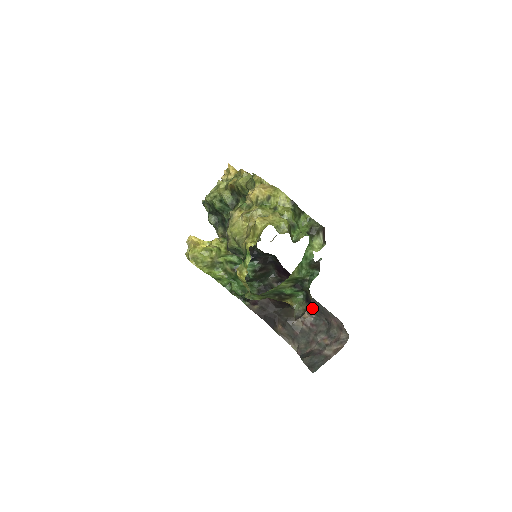
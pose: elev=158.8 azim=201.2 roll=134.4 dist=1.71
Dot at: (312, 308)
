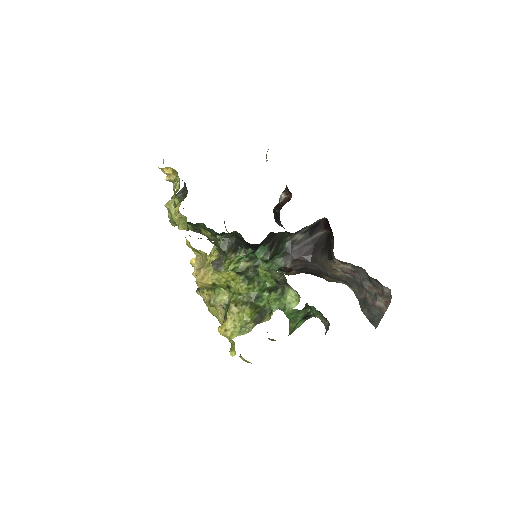
Dot at: (342, 262)
